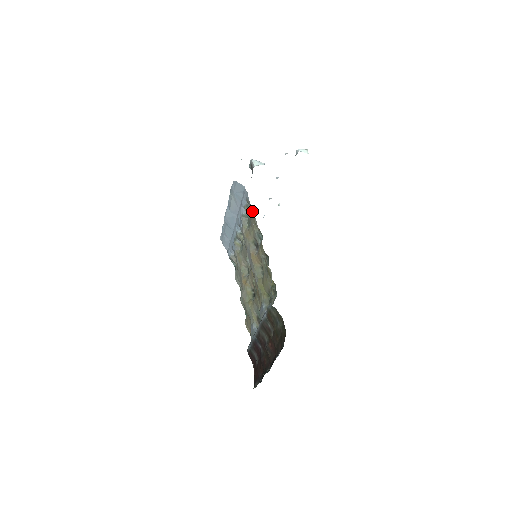
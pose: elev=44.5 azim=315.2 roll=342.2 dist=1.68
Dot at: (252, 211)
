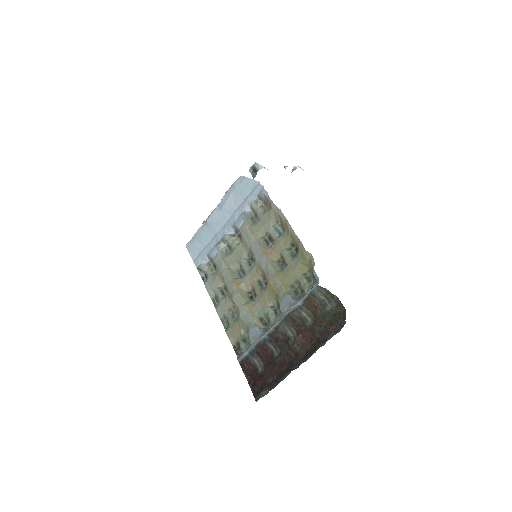
Dot at: (264, 207)
